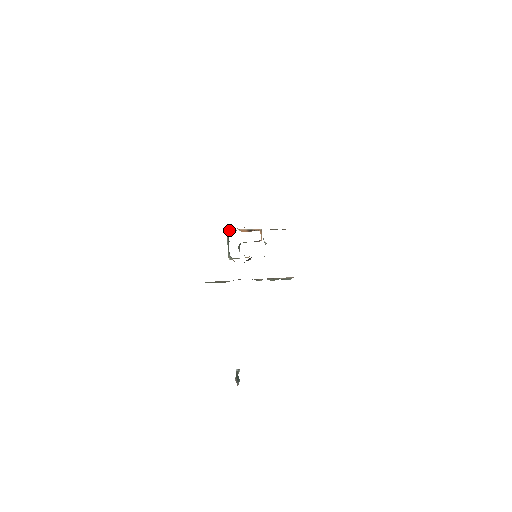
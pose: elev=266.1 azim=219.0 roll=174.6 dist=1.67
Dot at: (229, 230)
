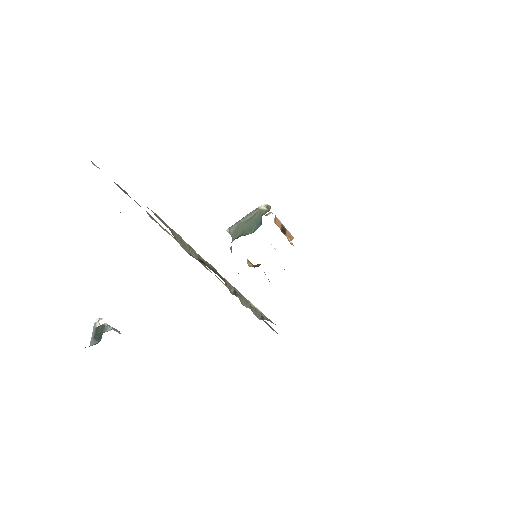
Dot at: (266, 212)
